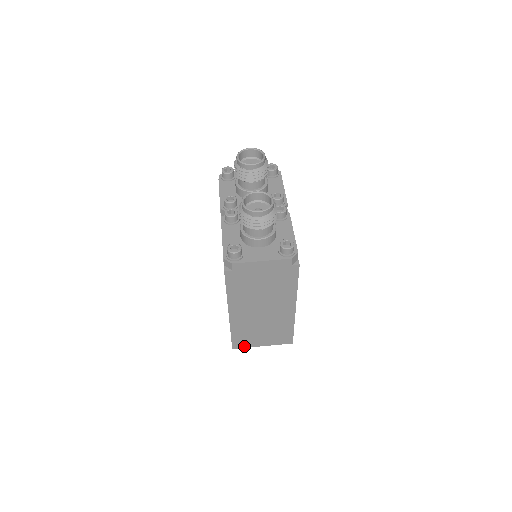
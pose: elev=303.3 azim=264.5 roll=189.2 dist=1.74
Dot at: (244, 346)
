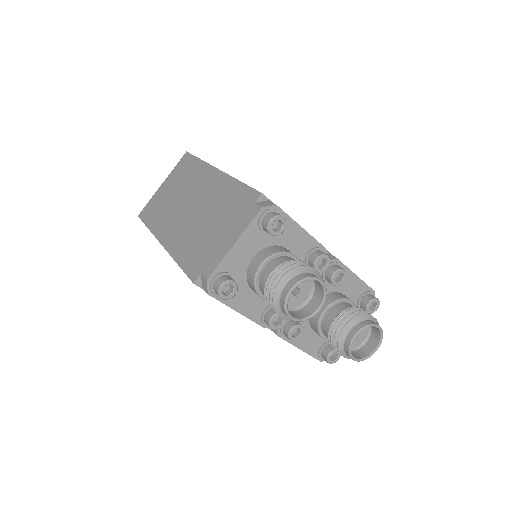
Dot at: occluded
